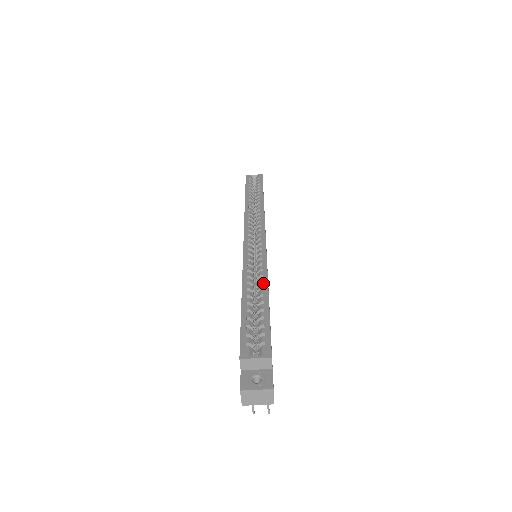
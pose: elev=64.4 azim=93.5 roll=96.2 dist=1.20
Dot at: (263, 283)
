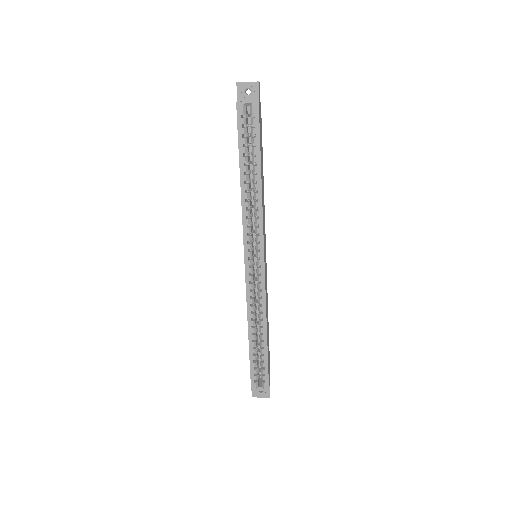
Dot at: (263, 328)
